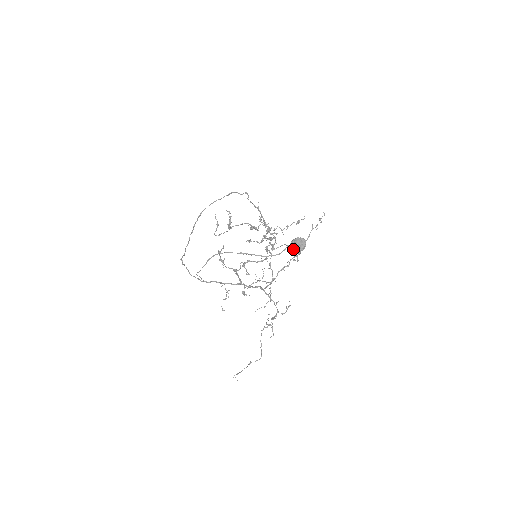
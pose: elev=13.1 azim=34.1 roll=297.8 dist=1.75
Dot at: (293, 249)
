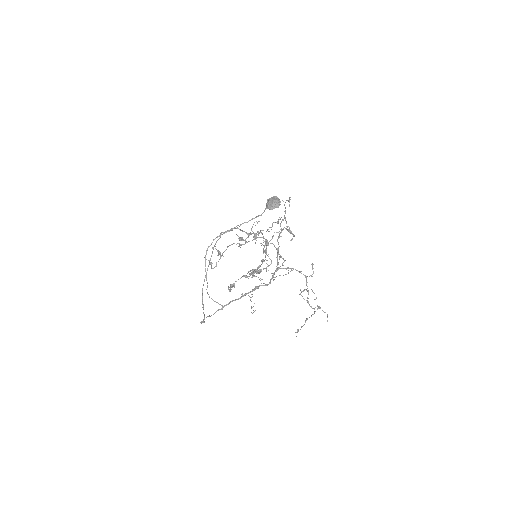
Dot at: (272, 209)
